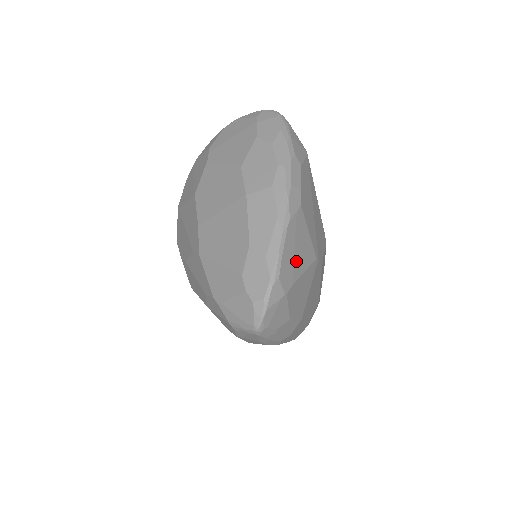
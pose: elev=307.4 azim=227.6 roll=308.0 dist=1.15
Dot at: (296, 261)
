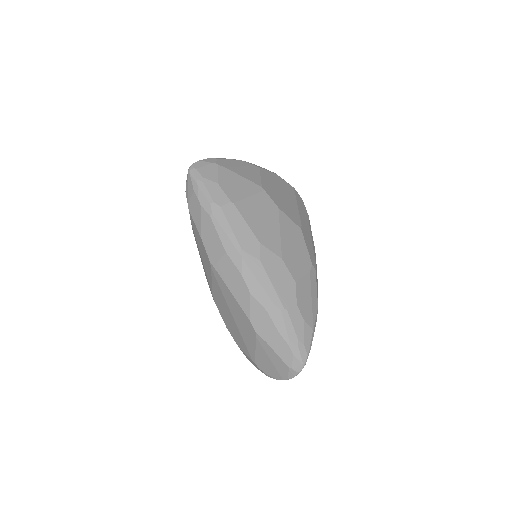
Dot at: (238, 169)
